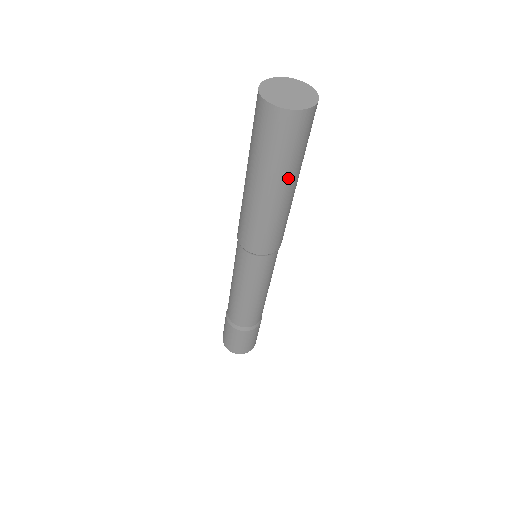
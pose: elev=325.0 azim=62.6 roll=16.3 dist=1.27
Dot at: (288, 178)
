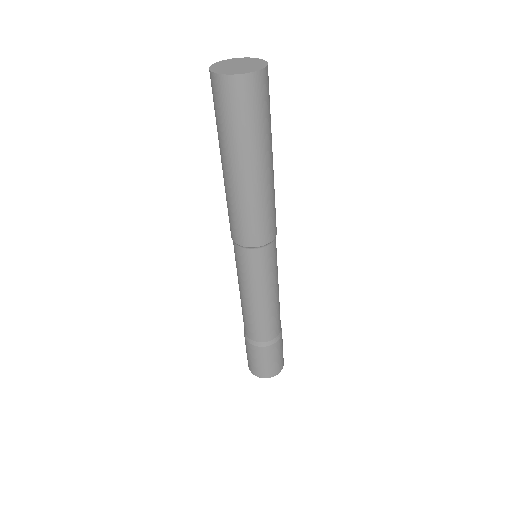
Dot at: (240, 154)
